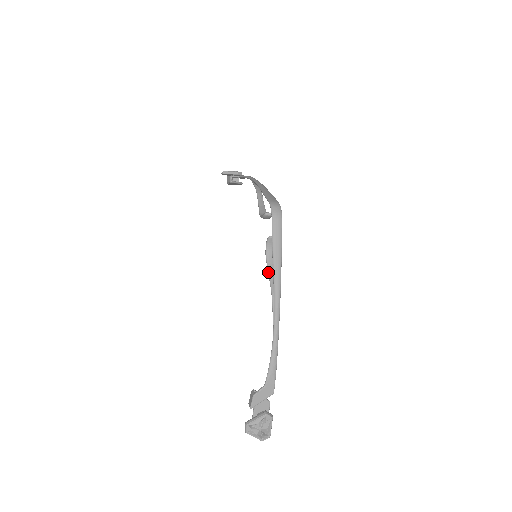
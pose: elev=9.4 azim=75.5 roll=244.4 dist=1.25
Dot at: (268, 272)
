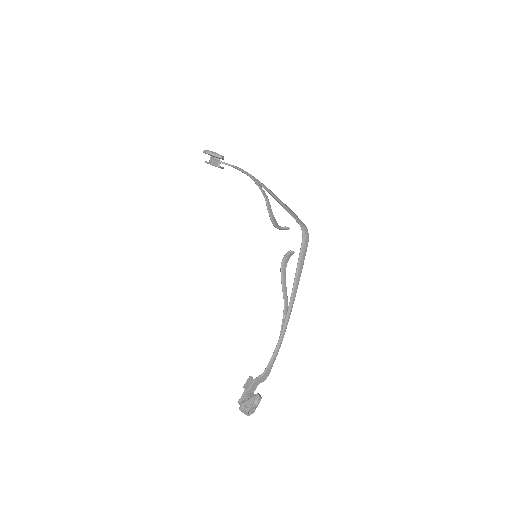
Dot at: (282, 280)
